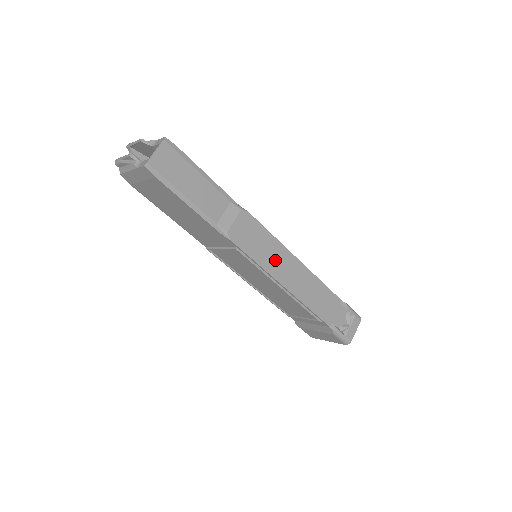
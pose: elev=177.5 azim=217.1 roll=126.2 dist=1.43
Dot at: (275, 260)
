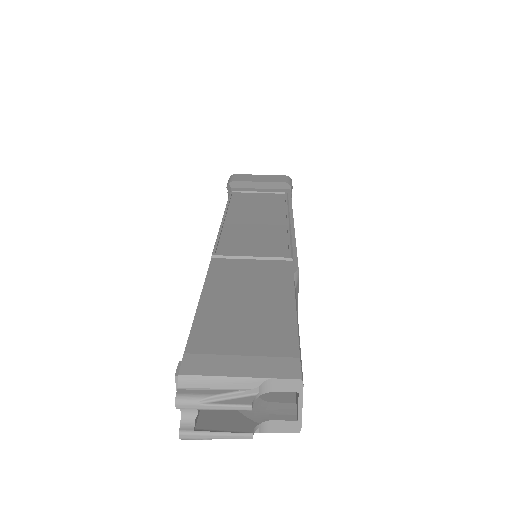
Dot at: occluded
